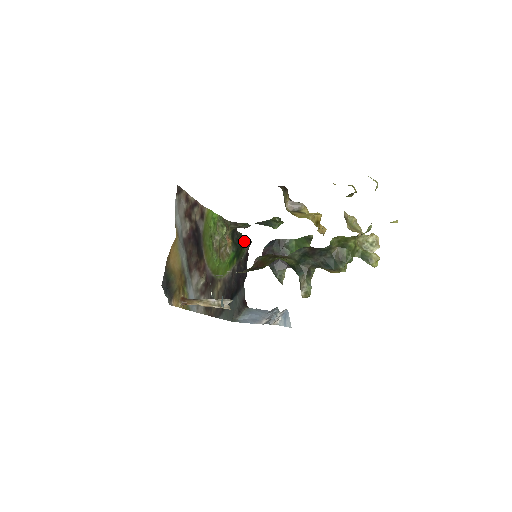
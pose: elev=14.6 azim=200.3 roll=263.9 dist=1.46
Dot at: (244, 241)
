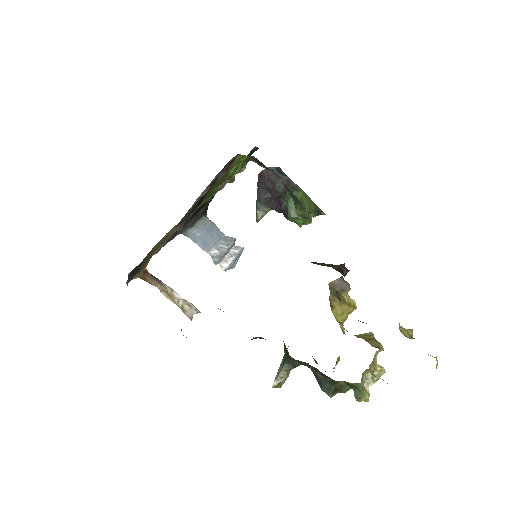
Dot at: occluded
